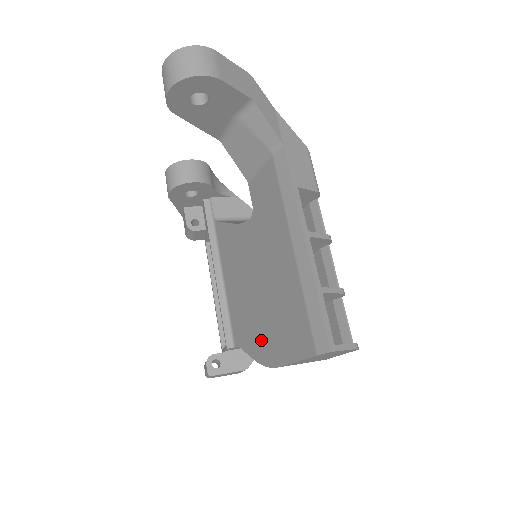
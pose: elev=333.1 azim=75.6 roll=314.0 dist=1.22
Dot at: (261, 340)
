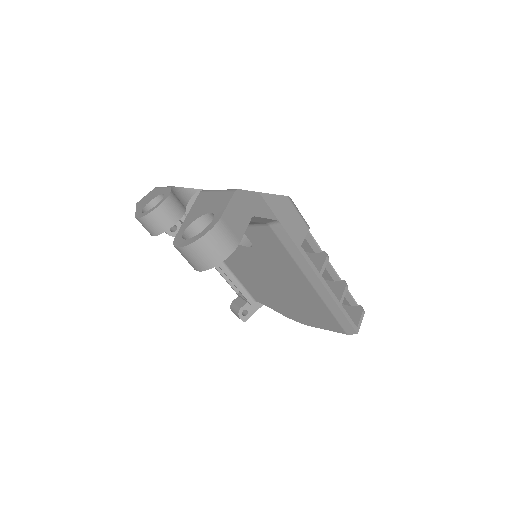
Dot at: (287, 310)
